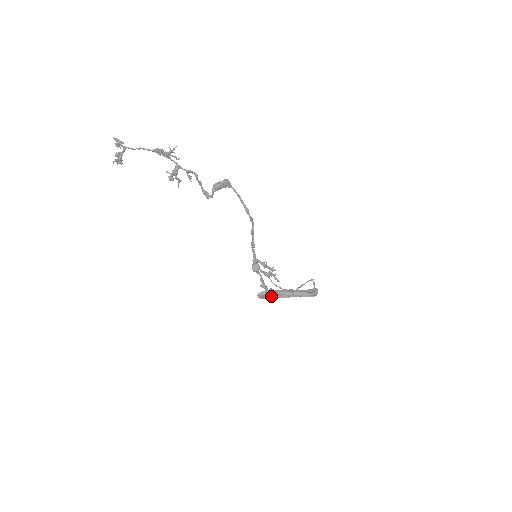
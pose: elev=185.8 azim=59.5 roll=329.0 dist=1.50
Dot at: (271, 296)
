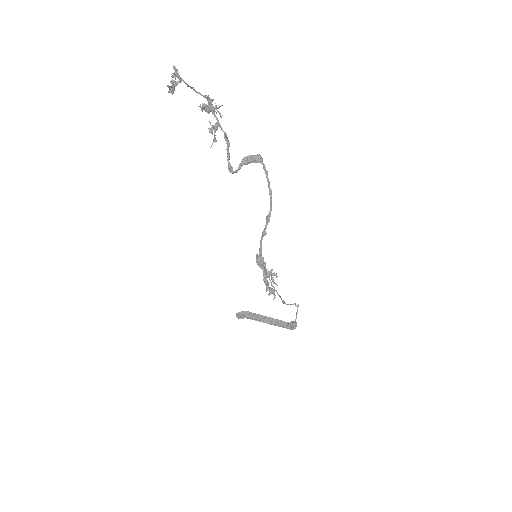
Dot at: (251, 317)
